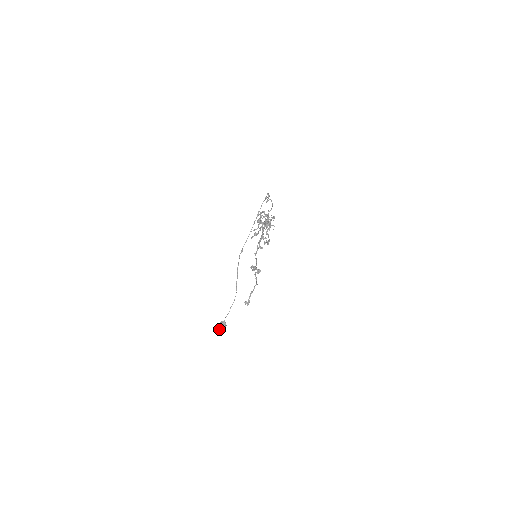
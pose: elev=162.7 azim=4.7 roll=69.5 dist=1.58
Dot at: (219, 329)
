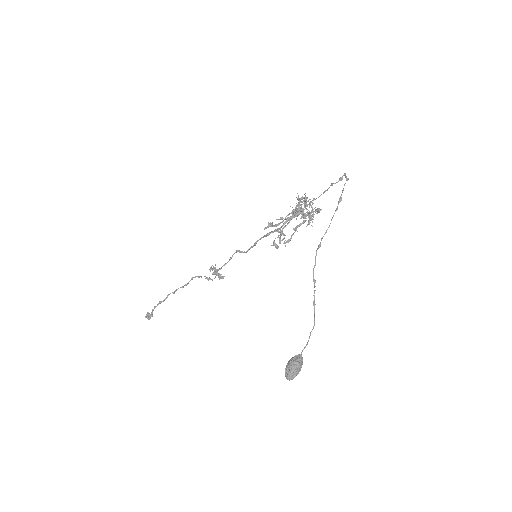
Dot at: (296, 369)
